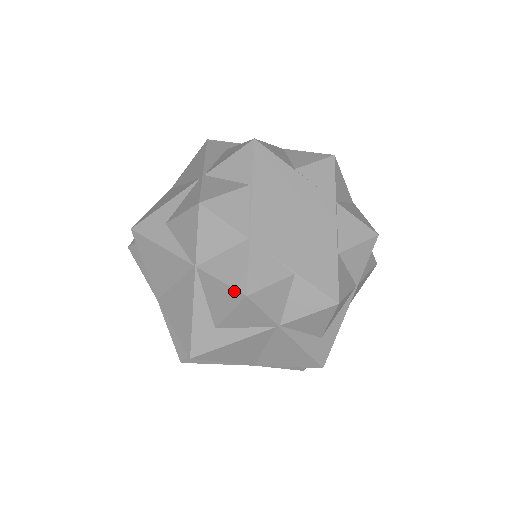
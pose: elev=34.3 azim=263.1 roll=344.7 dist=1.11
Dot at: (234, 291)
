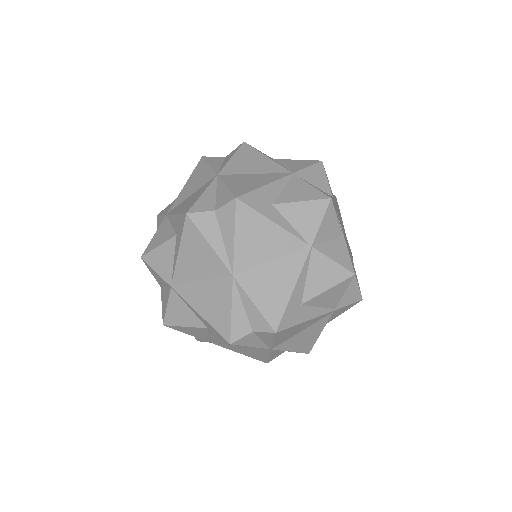
Dot at: (321, 193)
